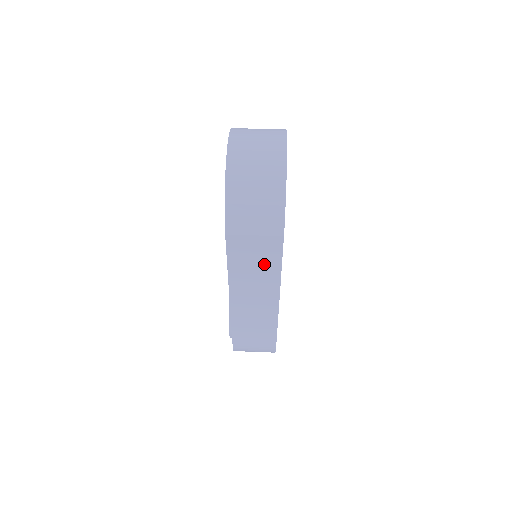
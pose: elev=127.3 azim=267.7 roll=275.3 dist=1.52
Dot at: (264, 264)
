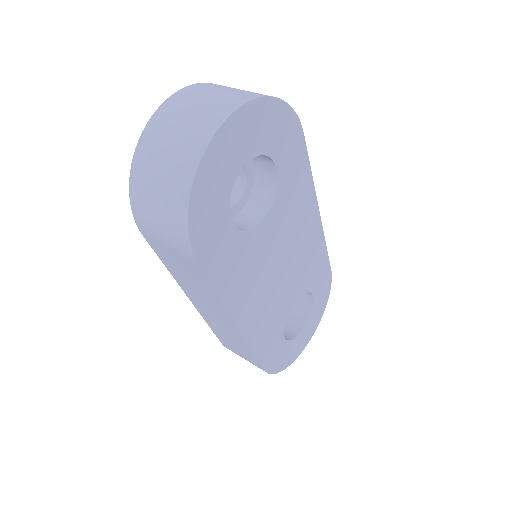
Dot at: (197, 280)
